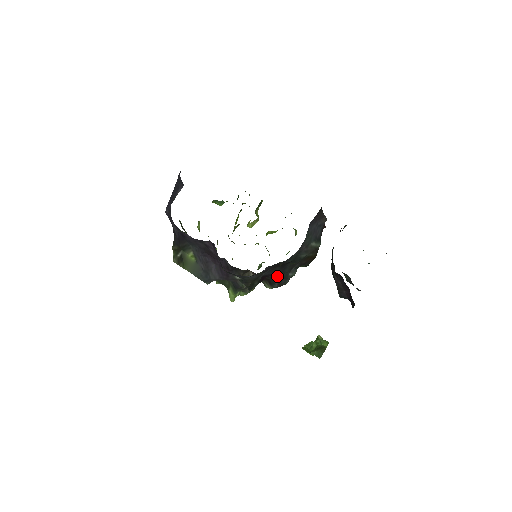
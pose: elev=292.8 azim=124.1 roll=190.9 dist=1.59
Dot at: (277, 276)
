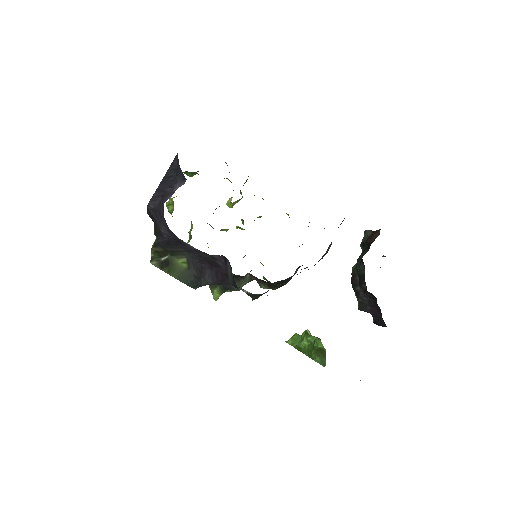
Dot at: (282, 281)
